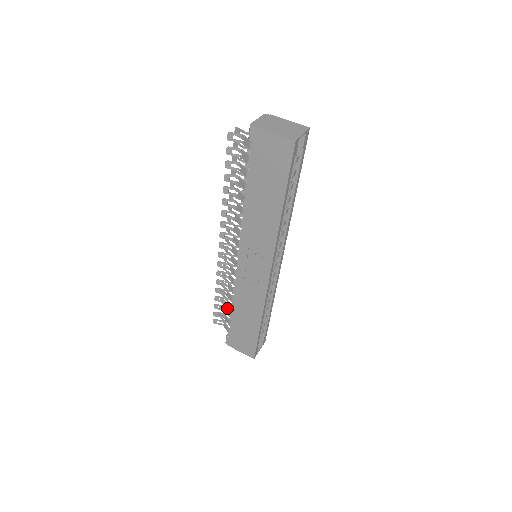
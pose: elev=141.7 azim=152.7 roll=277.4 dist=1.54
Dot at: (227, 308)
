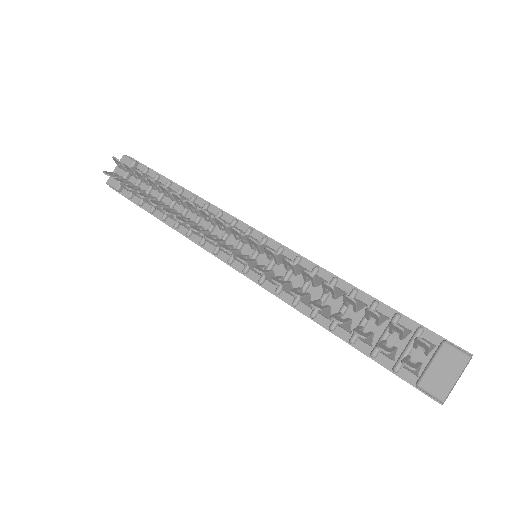
Dot at: occluded
